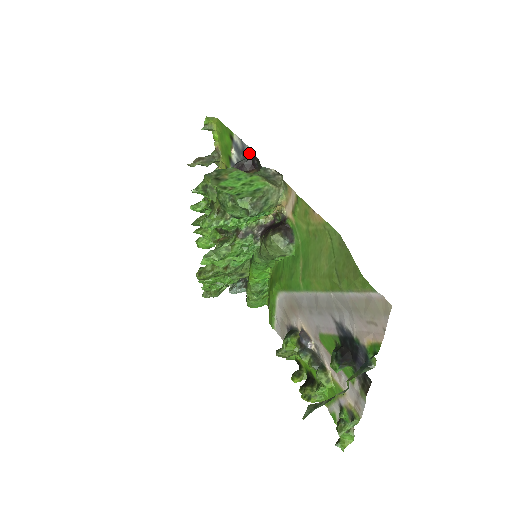
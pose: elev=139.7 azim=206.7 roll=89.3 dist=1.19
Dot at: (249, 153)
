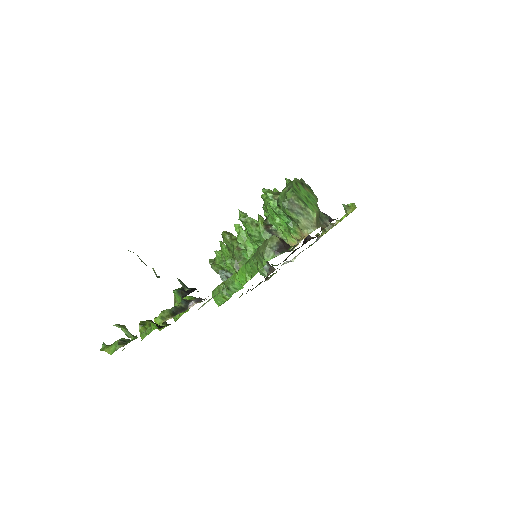
Dot at: (337, 218)
